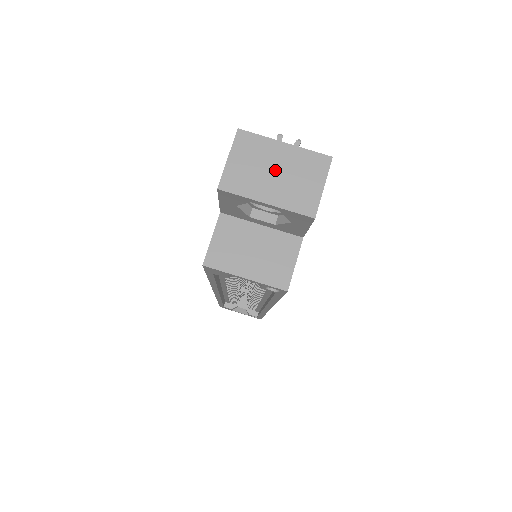
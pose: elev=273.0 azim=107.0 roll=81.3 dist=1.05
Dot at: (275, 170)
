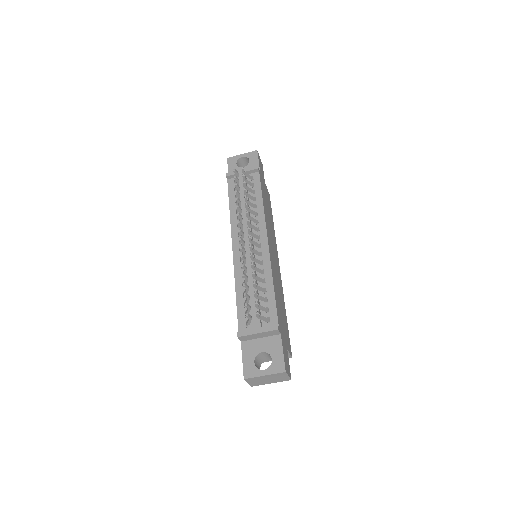
Dot at: (267, 379)
